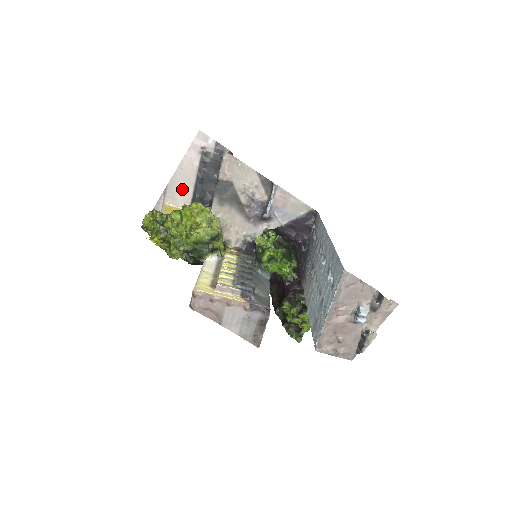
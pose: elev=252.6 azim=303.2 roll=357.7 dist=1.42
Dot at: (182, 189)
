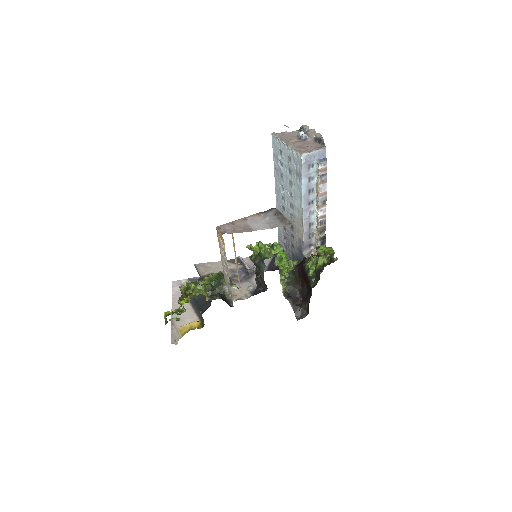
Dot at: (184, 313)
